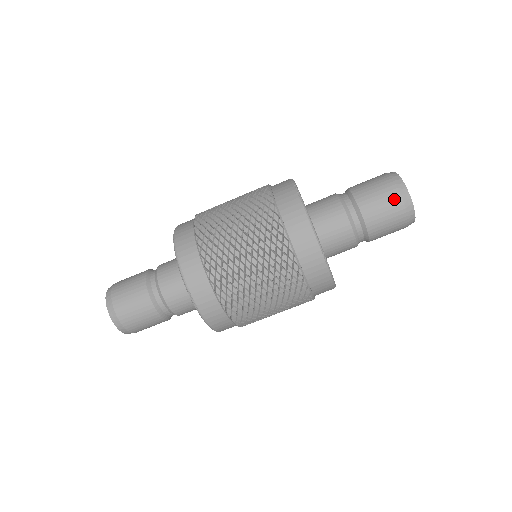
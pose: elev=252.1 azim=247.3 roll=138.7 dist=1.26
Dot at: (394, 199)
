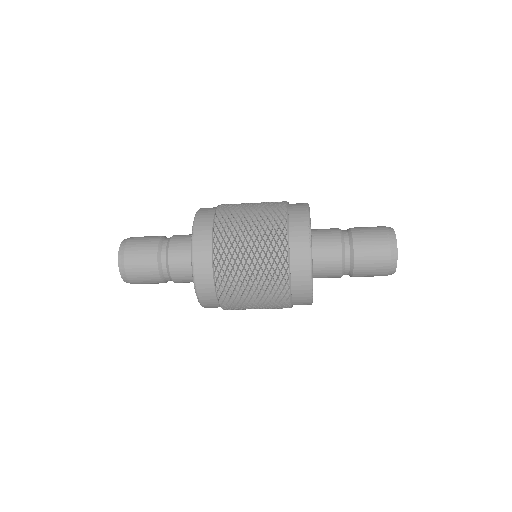
Dot at: (384, 260)
